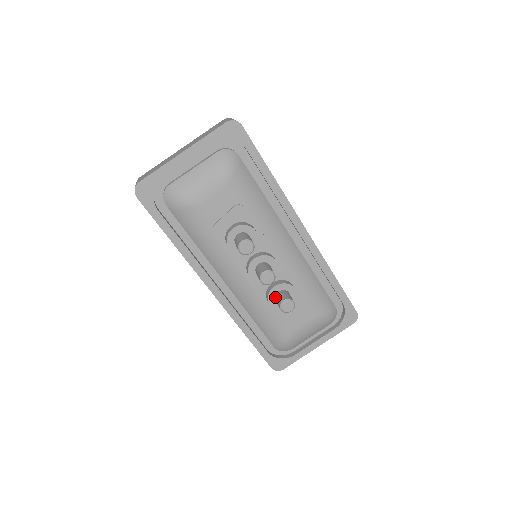
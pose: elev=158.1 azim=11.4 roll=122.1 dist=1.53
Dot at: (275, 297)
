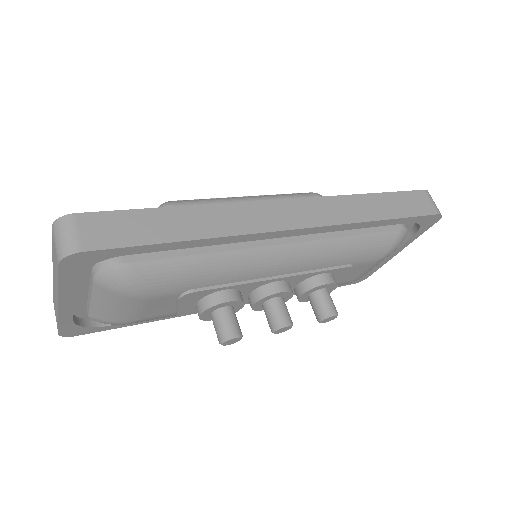
Dot at: occluded
